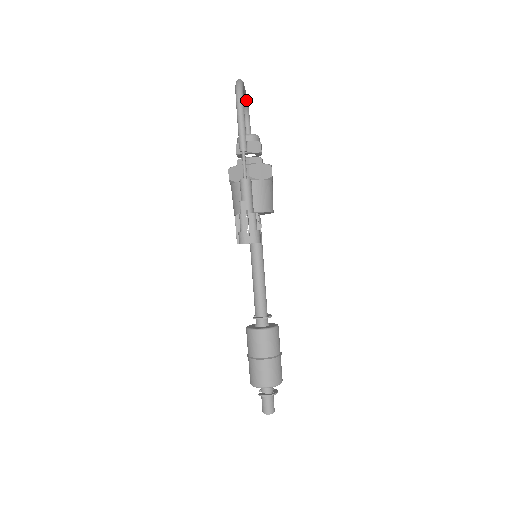
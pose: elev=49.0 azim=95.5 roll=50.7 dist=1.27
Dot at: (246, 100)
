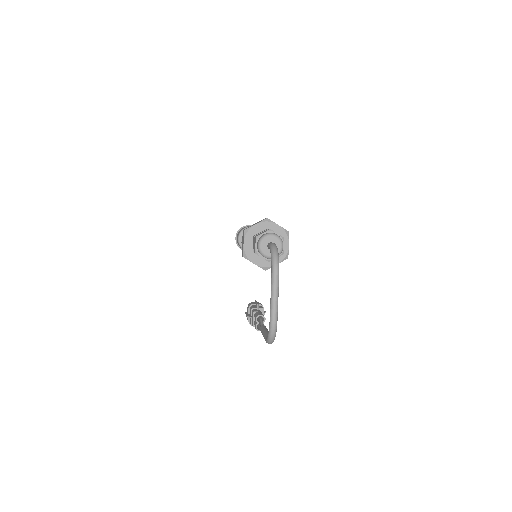
Dot at: (277, 273)
